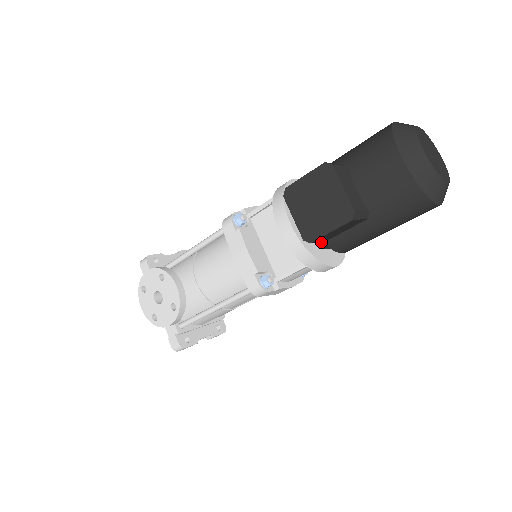
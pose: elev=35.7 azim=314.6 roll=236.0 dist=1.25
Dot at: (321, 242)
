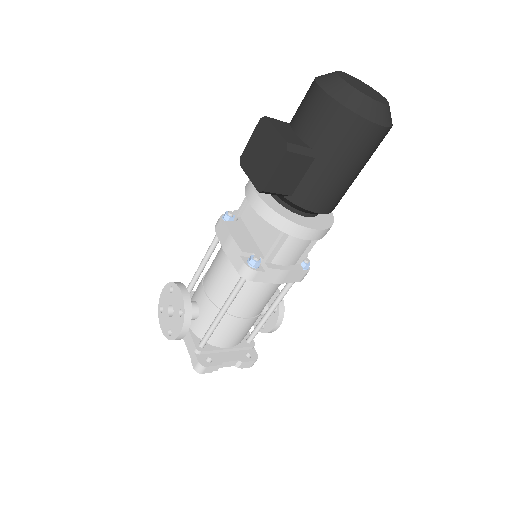
Dot at: (291, 205)
